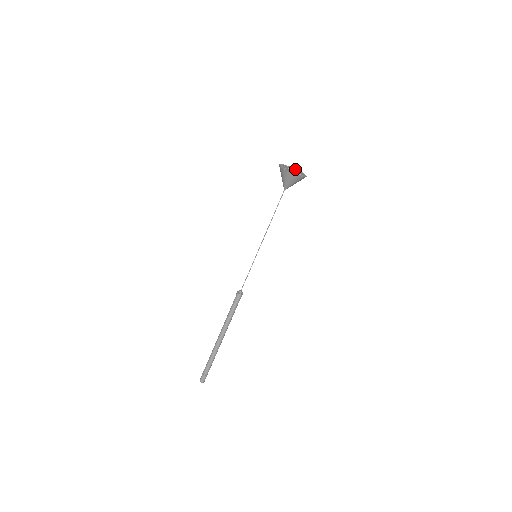
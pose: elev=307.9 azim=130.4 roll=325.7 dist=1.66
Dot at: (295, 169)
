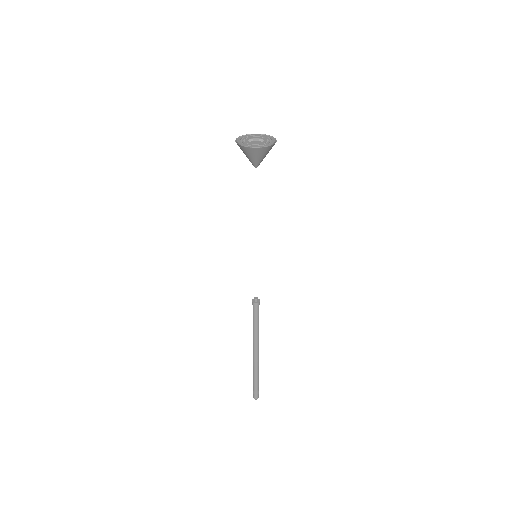
Dot at: (251, 135)
